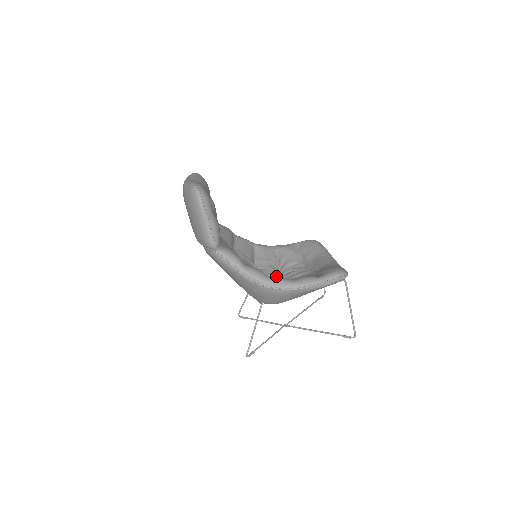
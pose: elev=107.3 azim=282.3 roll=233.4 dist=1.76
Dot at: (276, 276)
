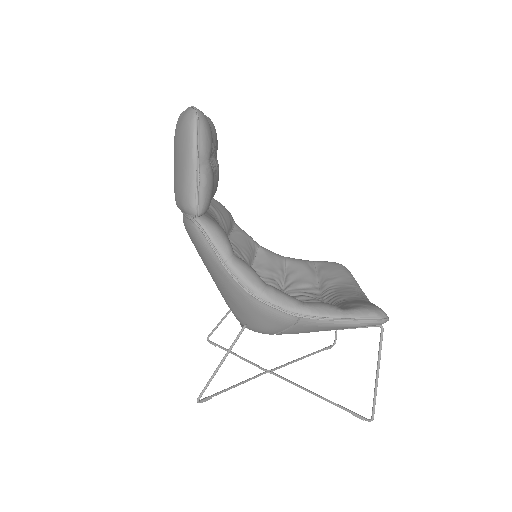
Dot at: occluded
